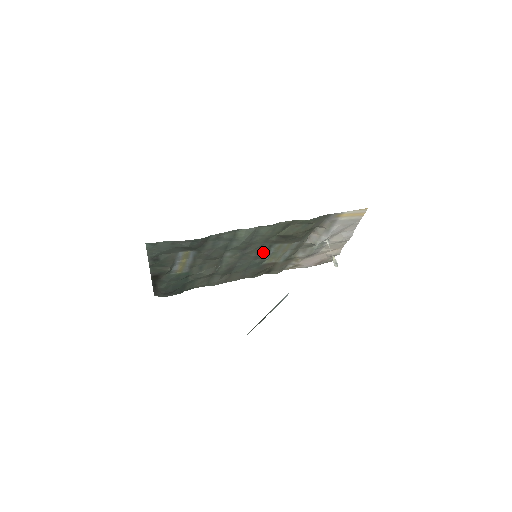
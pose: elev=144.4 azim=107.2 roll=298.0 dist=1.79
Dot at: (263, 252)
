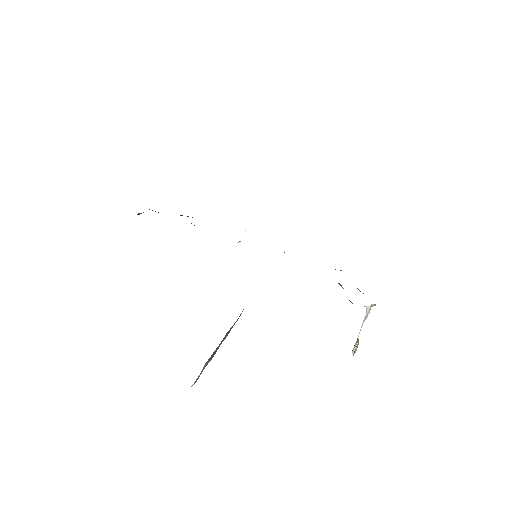
Dot at: occluded
